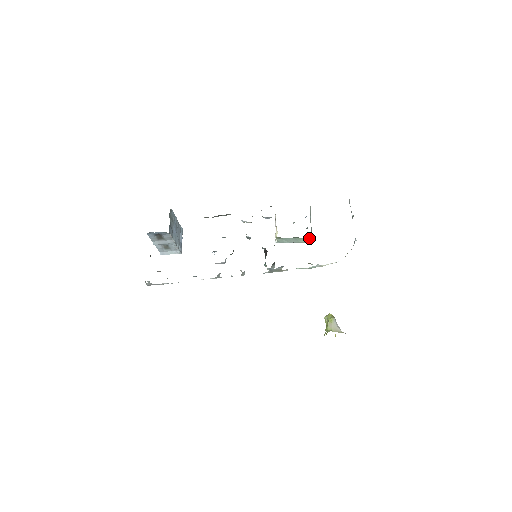
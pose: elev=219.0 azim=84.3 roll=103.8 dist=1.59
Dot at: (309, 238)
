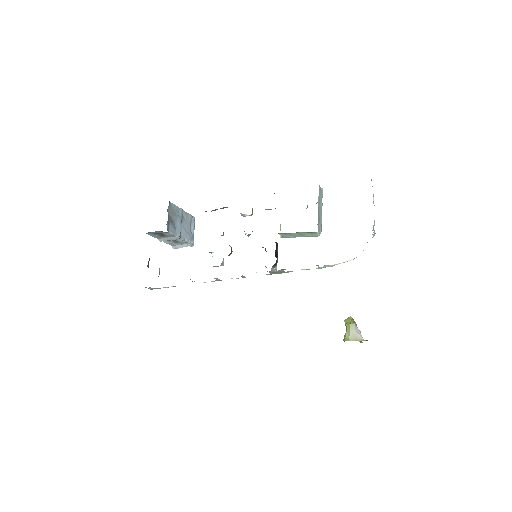
Dot at: (316, 232)
